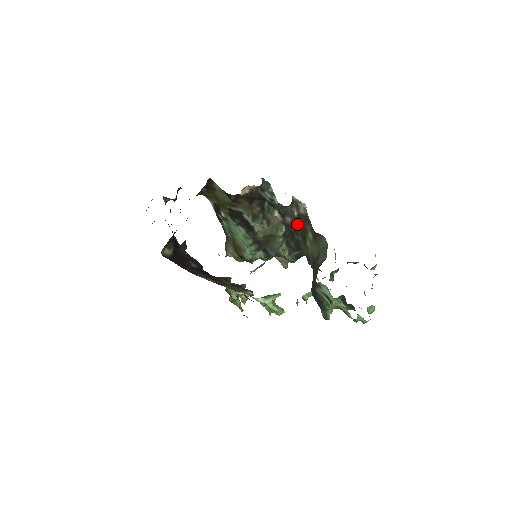
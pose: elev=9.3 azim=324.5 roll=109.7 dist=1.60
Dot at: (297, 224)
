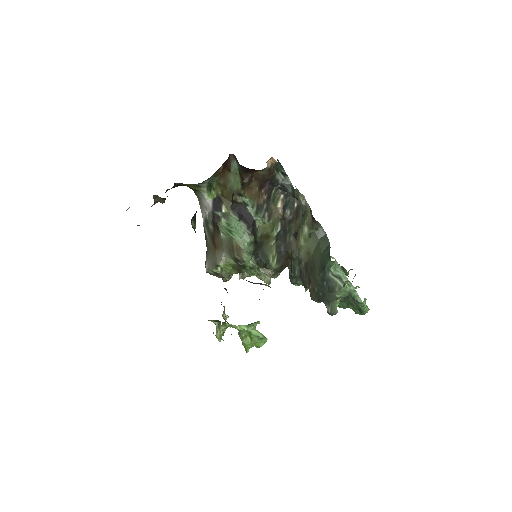
Dot at: (294, 219)
